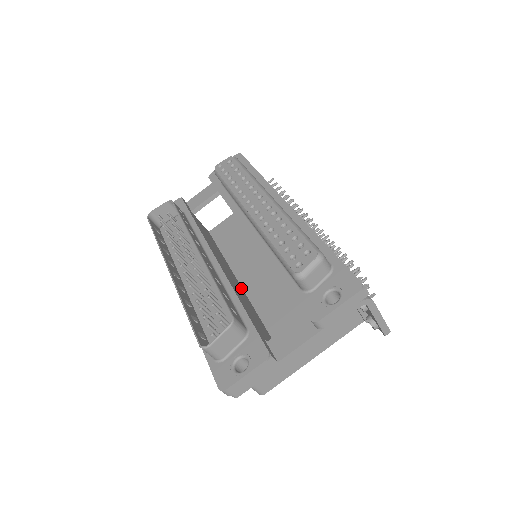
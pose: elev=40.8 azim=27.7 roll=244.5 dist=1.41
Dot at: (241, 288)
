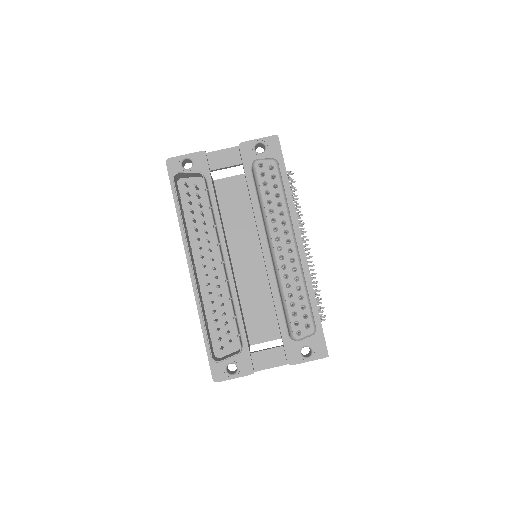
Dot at: (233, 271)
